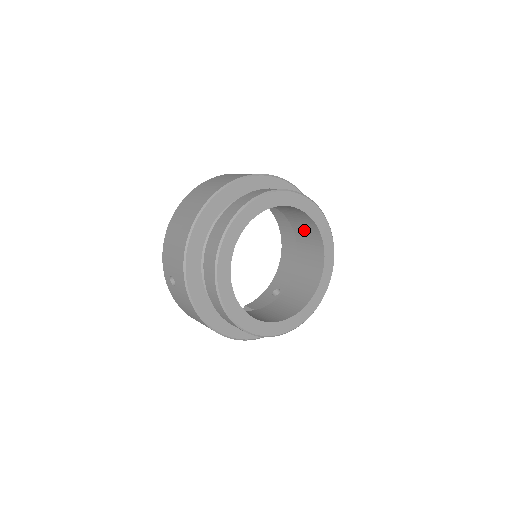
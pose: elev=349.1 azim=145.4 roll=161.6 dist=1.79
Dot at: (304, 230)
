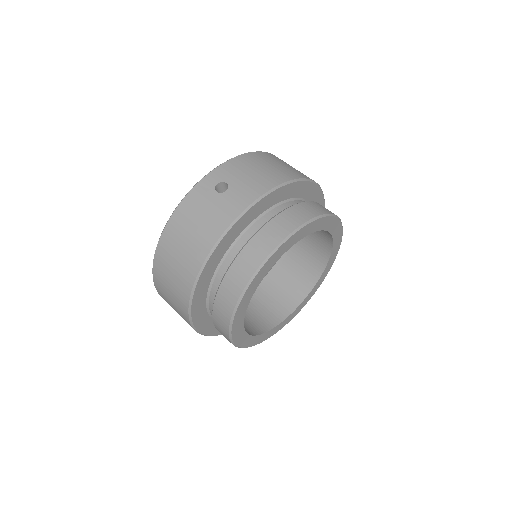
Dot at: occluded
